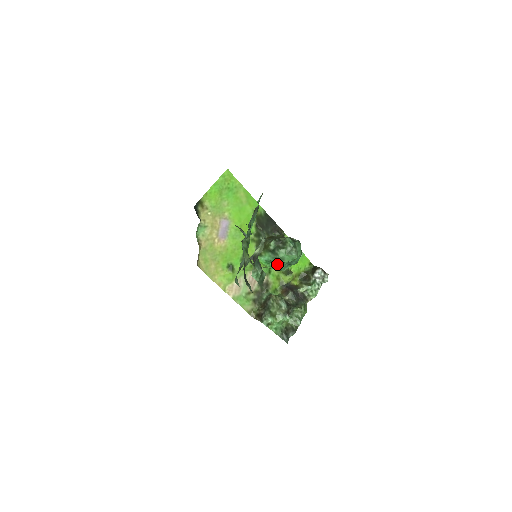
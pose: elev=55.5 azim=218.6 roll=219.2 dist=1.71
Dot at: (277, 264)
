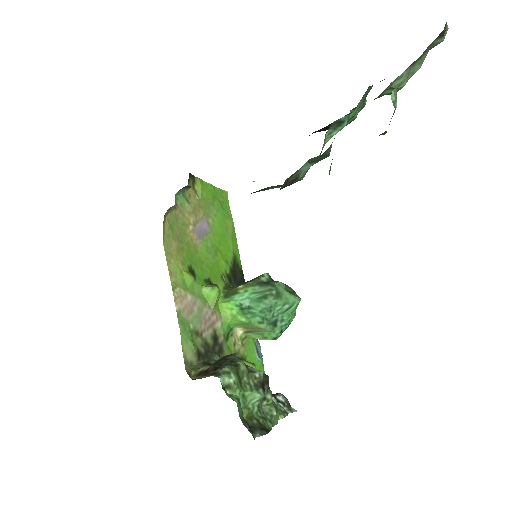
Dot at: (267, 301)
